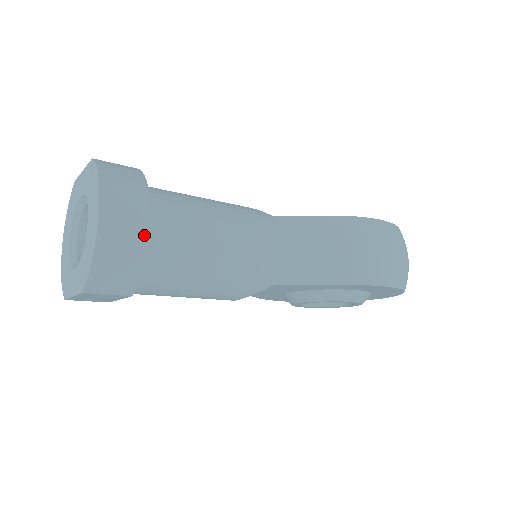
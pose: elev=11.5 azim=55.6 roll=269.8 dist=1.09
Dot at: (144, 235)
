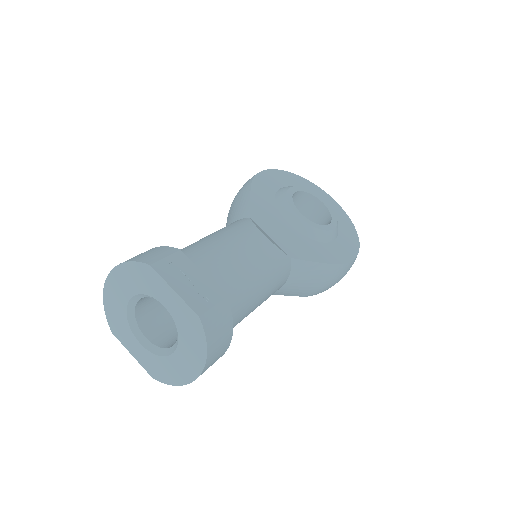
Dot at: occluded
